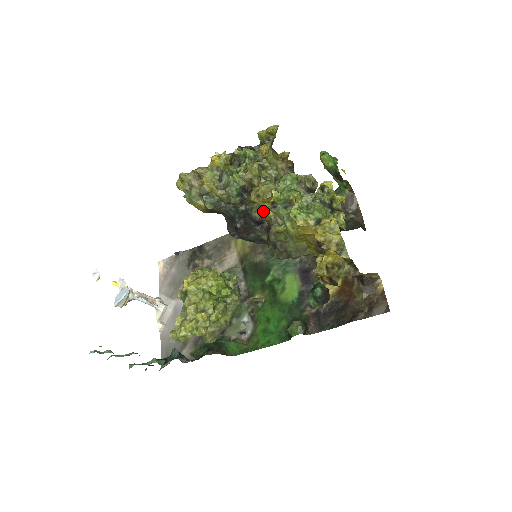
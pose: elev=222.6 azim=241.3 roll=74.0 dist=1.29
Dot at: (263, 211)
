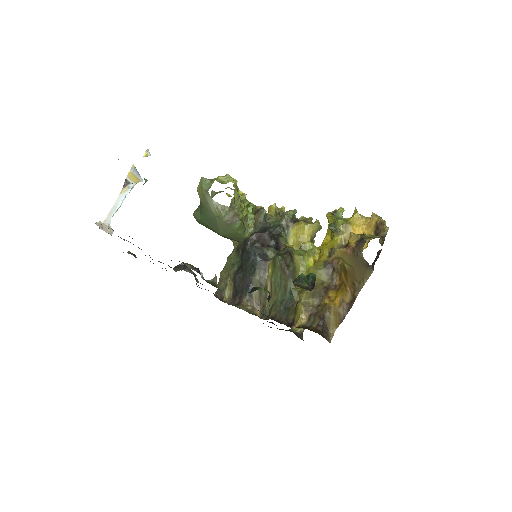
Dot at: (286, 244)
